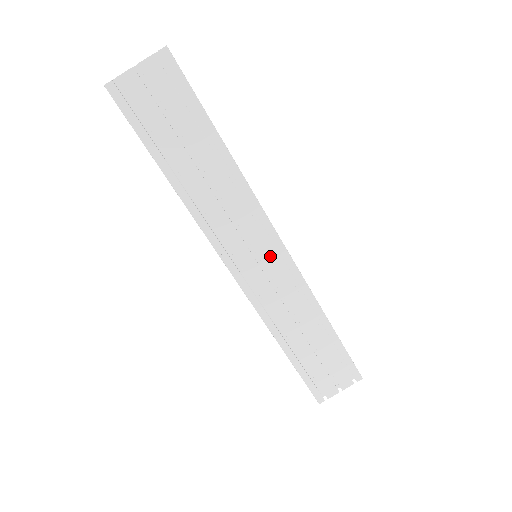
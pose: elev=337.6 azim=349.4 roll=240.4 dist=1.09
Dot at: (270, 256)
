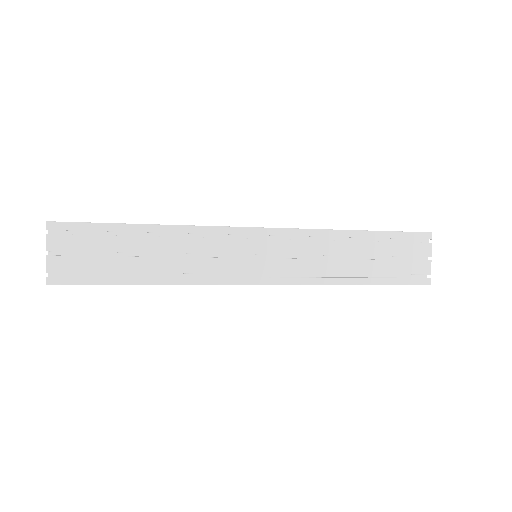
Dot at: (262, 245)
